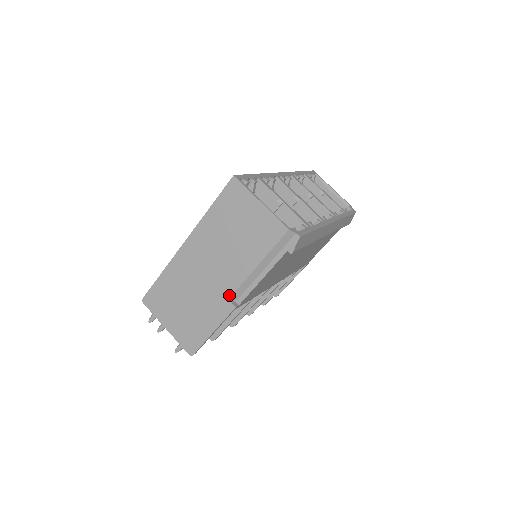
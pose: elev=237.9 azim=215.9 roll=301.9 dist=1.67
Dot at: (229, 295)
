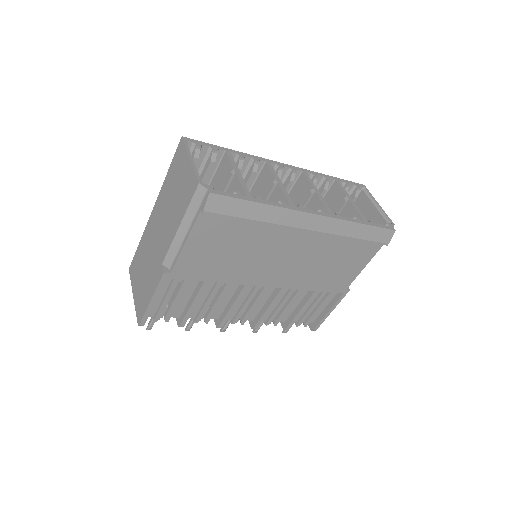
Dot at: (163, 259)
